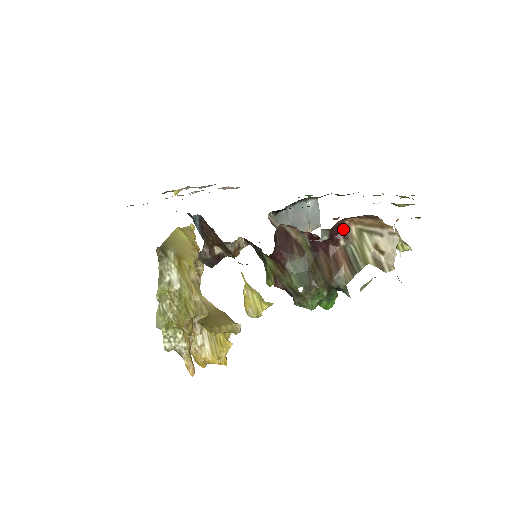
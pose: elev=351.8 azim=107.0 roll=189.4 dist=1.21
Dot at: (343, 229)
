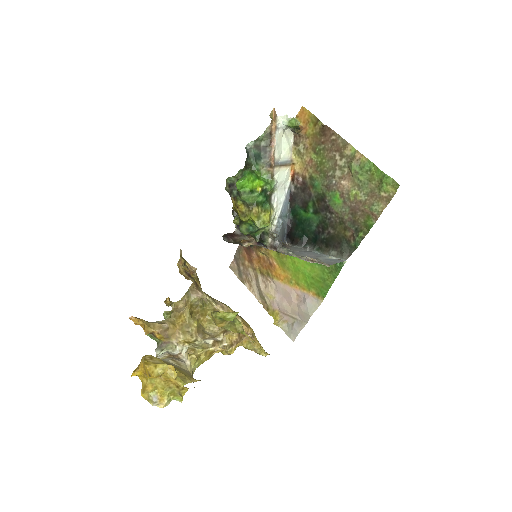
Dot at: occluded
